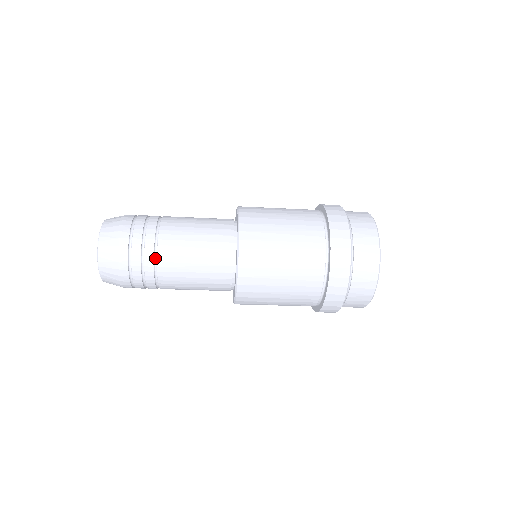
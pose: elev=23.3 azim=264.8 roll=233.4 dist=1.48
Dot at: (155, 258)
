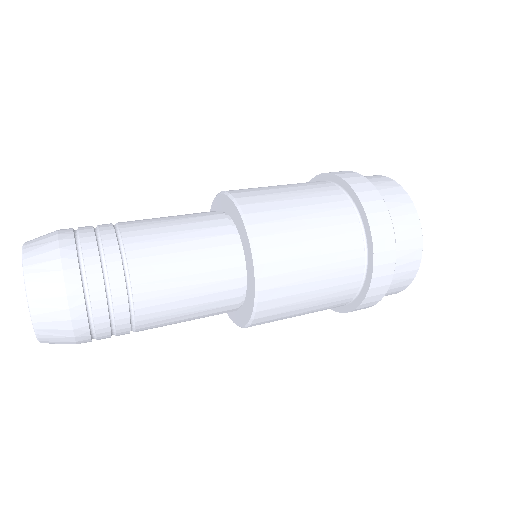
Dot at: (128, 290)
